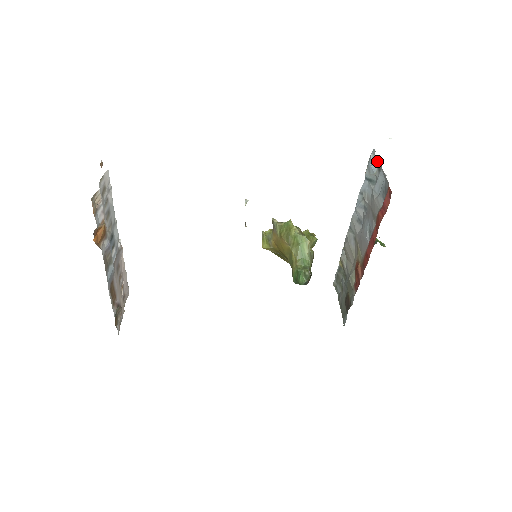
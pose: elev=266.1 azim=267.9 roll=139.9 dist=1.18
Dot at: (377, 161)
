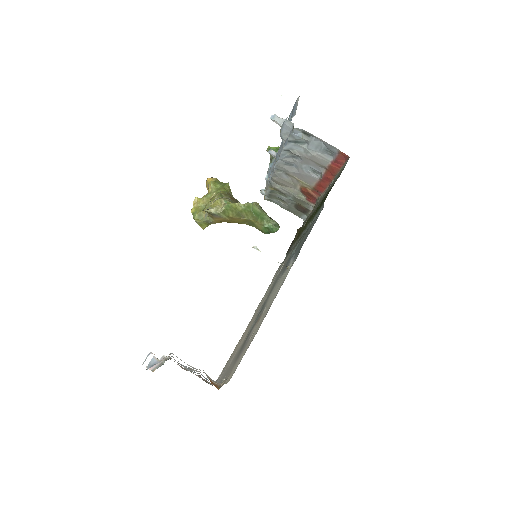
Dot at: (302, 131)
